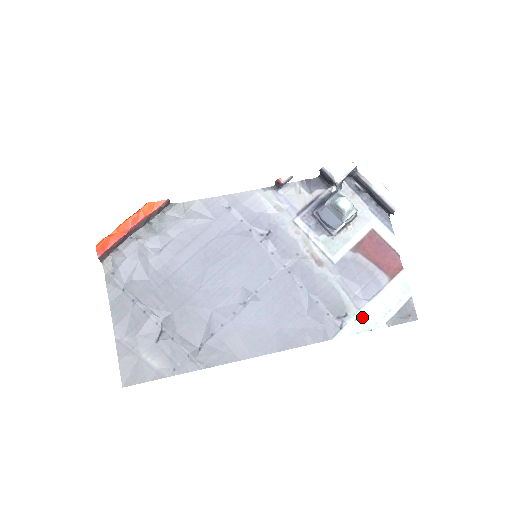
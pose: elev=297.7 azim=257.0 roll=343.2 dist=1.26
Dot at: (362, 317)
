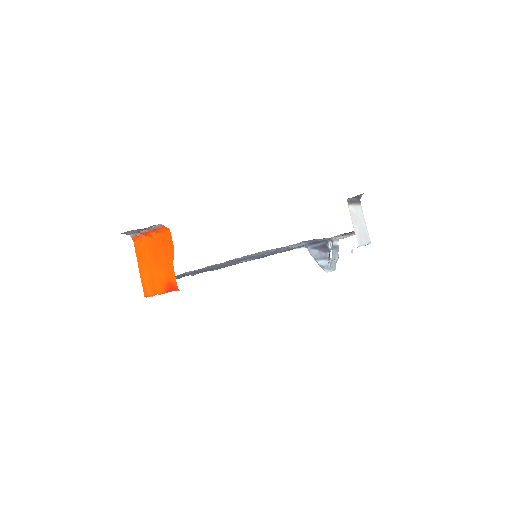
Dot at: occluded
